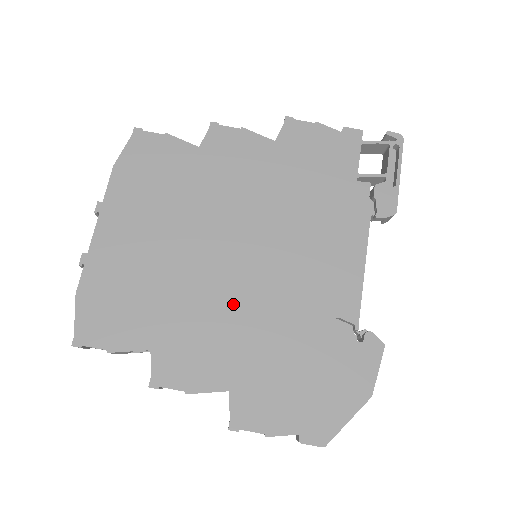
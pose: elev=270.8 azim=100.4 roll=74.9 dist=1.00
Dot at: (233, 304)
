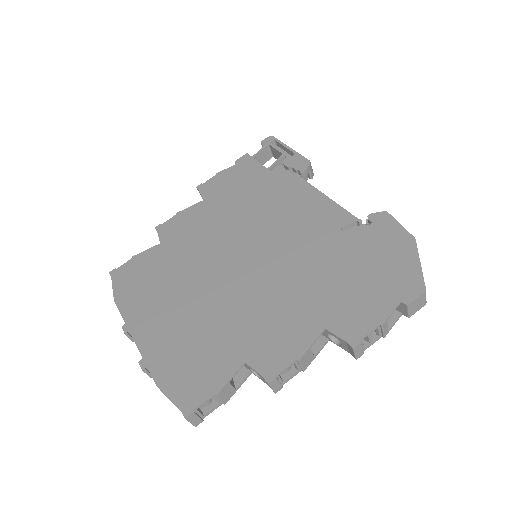
Dot at: (270, 286)
